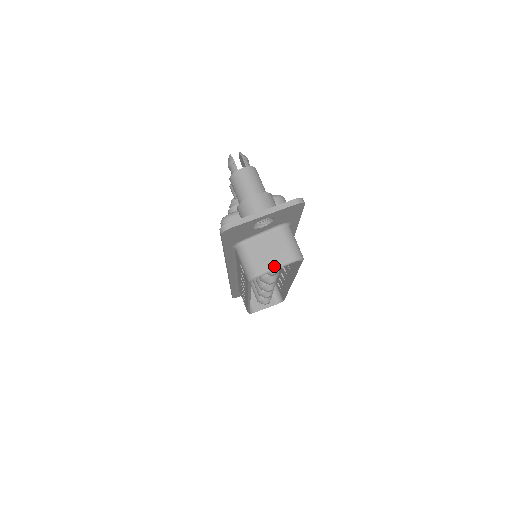
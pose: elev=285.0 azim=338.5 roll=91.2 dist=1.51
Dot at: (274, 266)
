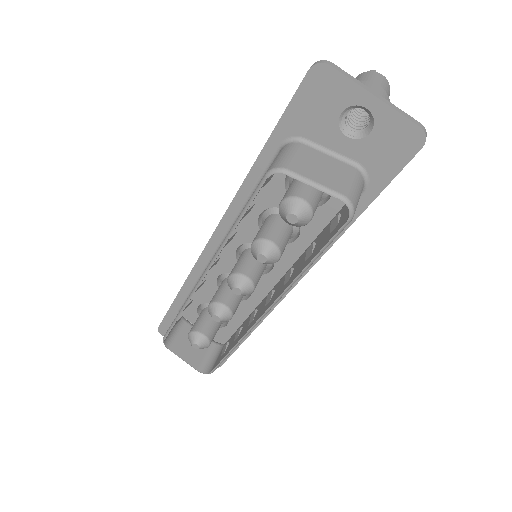
Dot at: (316, 181)
